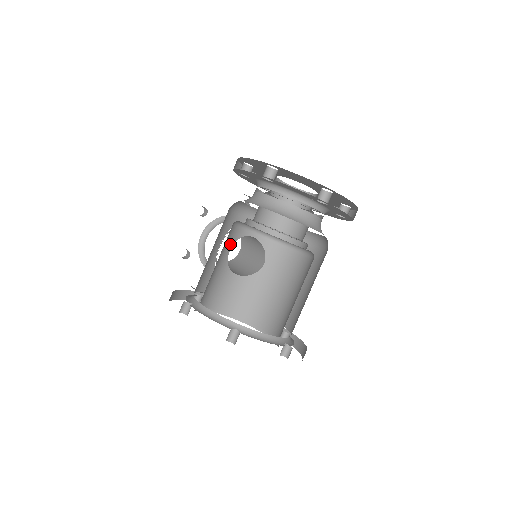
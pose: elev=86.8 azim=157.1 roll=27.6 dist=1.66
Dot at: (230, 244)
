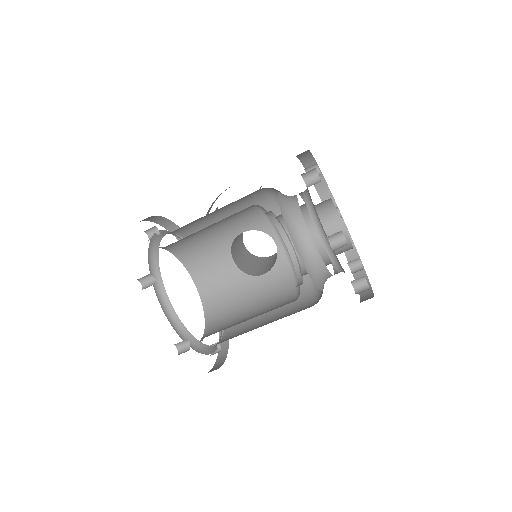
Dot at: (247, 226)
